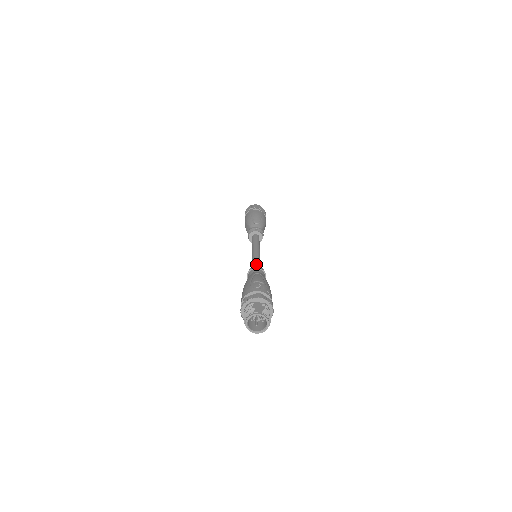
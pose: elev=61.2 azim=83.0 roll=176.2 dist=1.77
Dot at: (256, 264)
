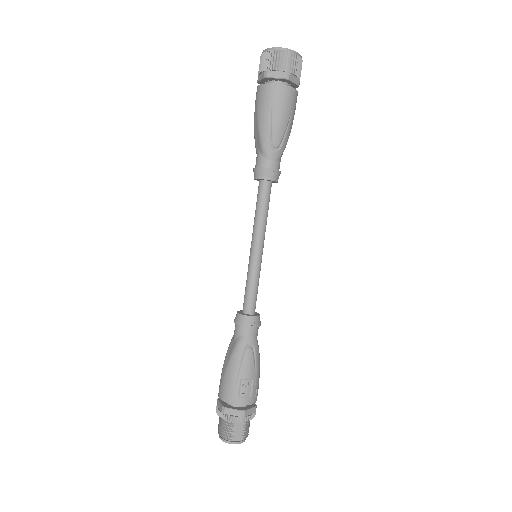
Dot at: (252, 299)
